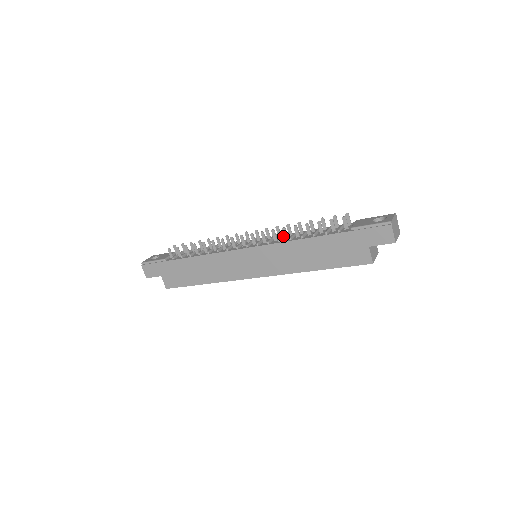
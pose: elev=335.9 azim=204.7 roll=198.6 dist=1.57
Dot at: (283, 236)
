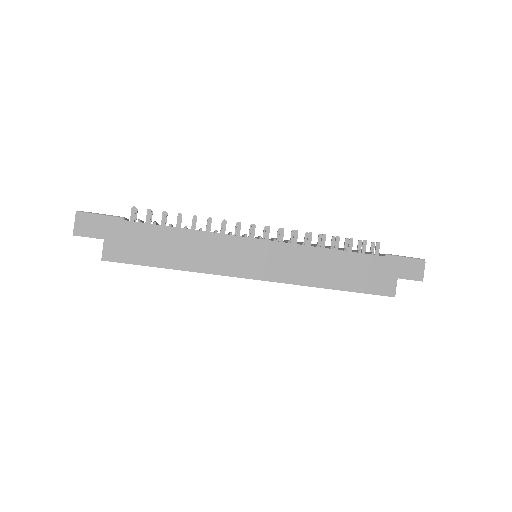
Dot at: occluded
